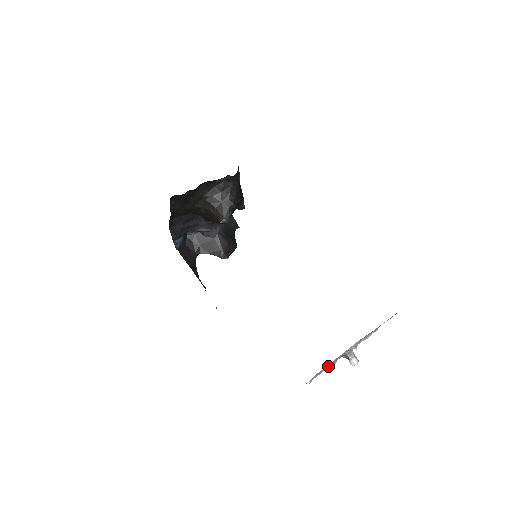
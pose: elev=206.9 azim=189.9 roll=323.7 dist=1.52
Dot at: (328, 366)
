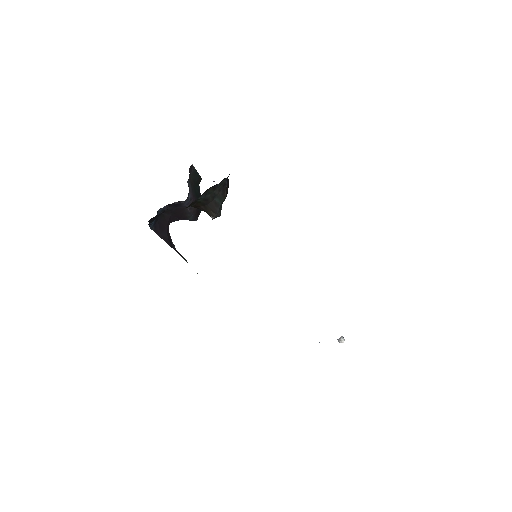
Dot at: occluded
